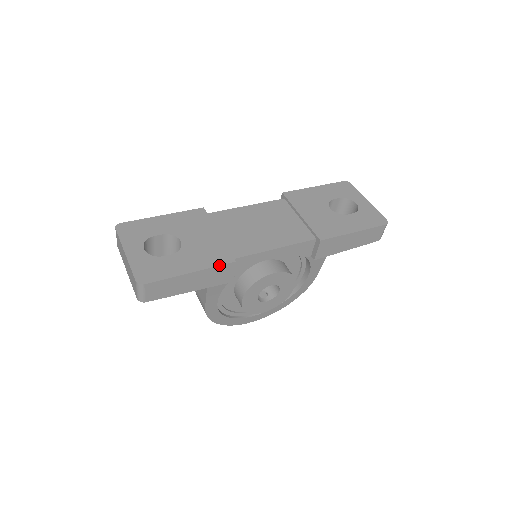
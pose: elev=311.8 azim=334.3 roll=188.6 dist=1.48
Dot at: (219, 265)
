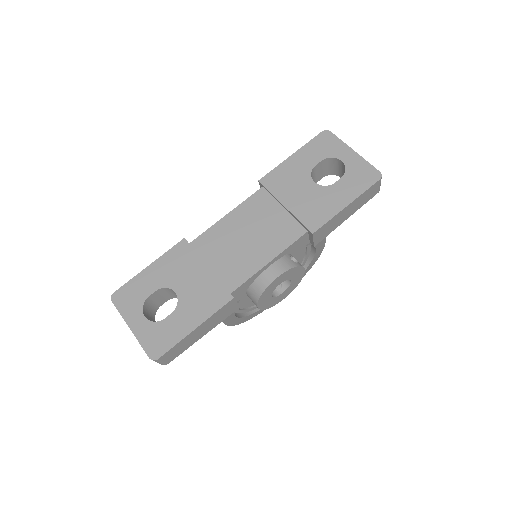
Dot at: (219, 309)
